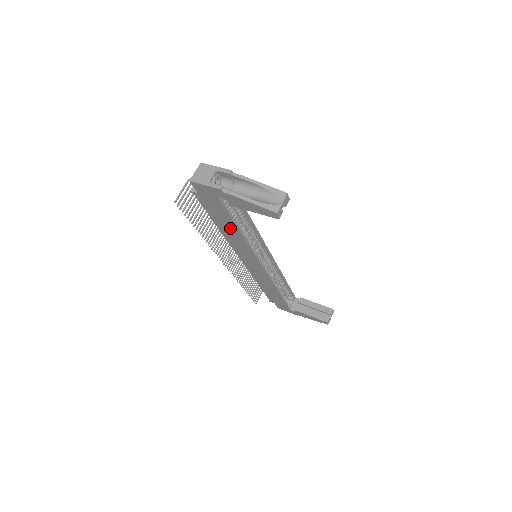
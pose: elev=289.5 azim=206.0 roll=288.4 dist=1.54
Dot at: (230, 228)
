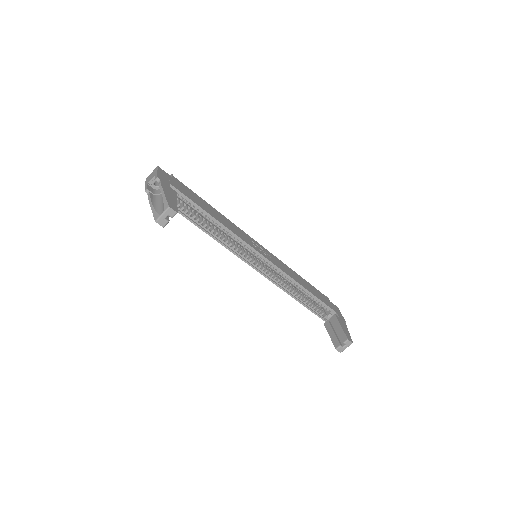
Dot at: occluded
